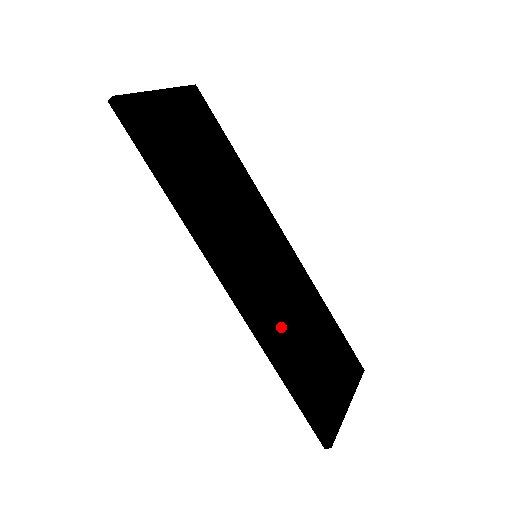
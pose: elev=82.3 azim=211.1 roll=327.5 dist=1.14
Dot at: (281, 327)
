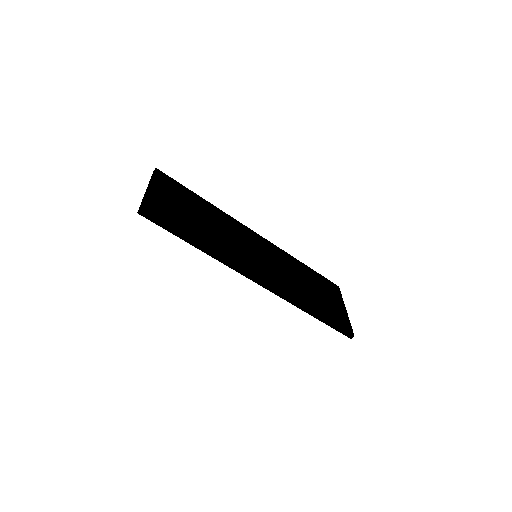
Dot at: (294, 288)
